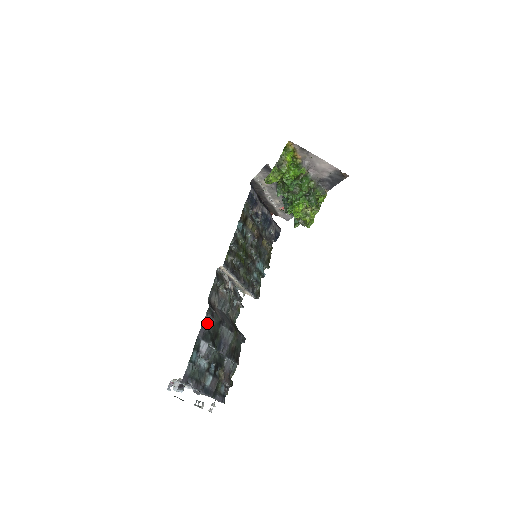
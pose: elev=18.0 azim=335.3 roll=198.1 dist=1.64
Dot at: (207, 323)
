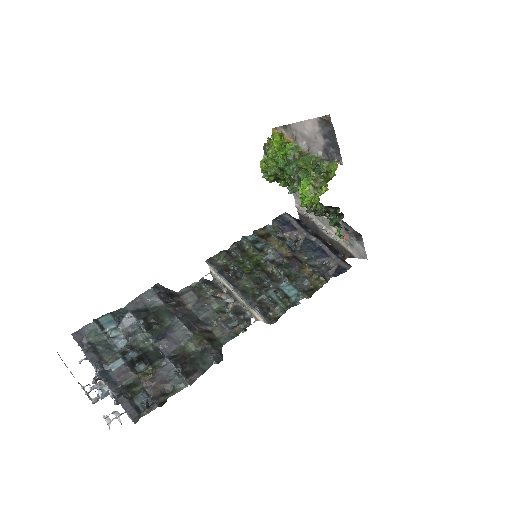
Dot at: (148, 300)
